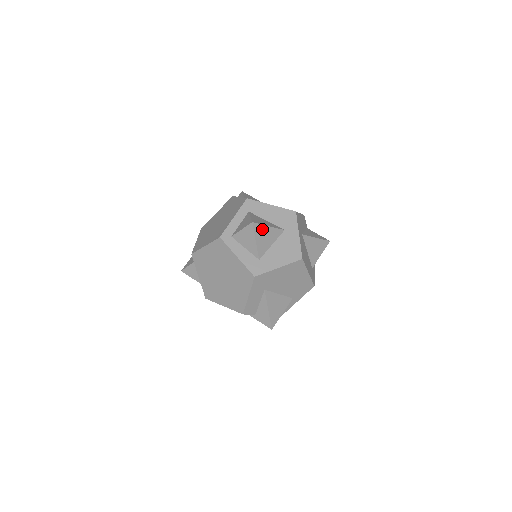
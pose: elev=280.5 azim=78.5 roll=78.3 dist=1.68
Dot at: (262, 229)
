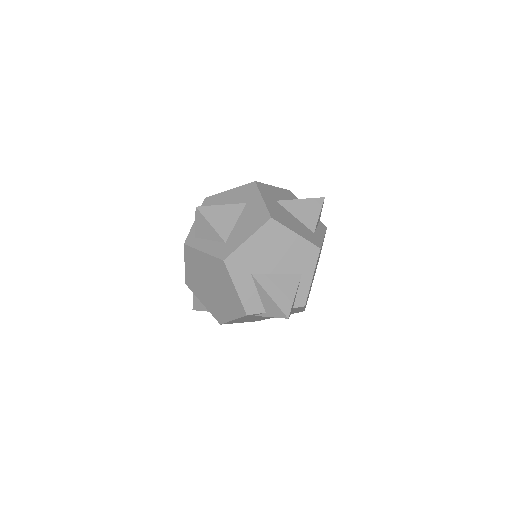
Dot at: (213, 210)
